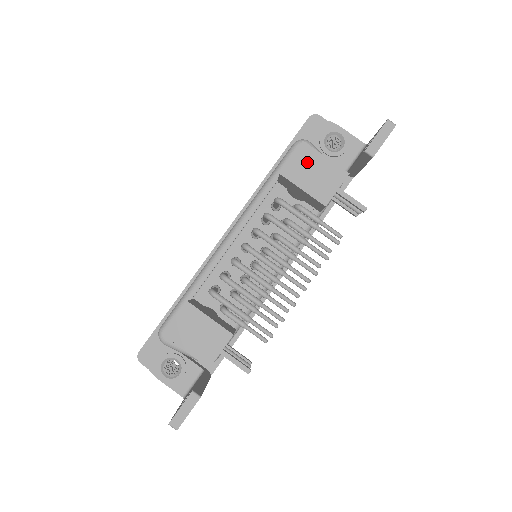
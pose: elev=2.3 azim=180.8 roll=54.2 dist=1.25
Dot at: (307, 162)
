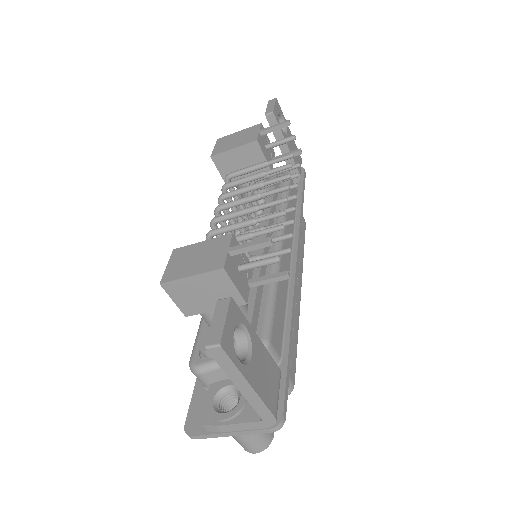
Dot at: (227, 141)
